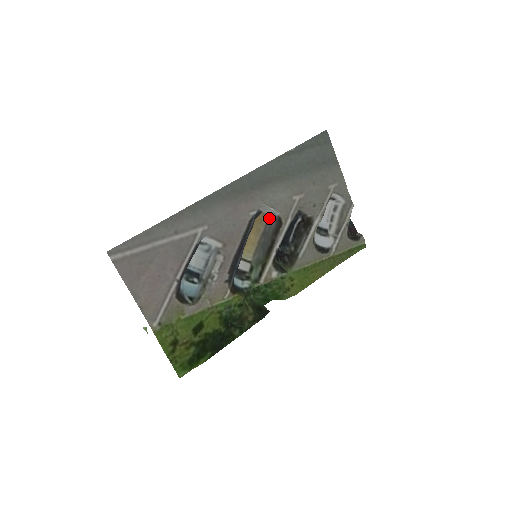
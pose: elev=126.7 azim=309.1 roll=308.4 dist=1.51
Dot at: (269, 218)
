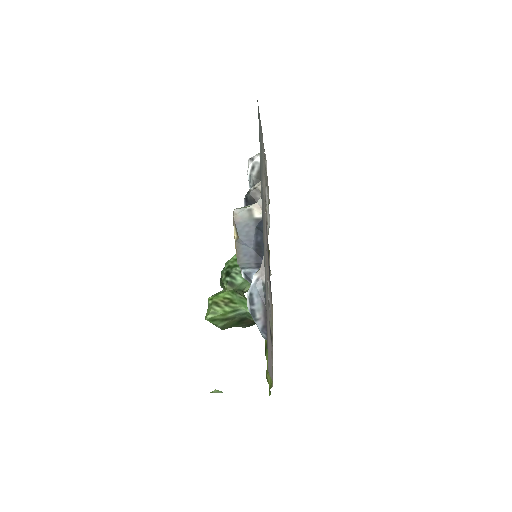
Dot at: occluded
